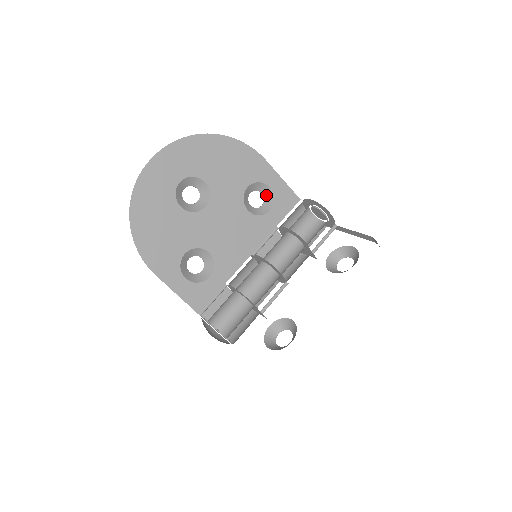
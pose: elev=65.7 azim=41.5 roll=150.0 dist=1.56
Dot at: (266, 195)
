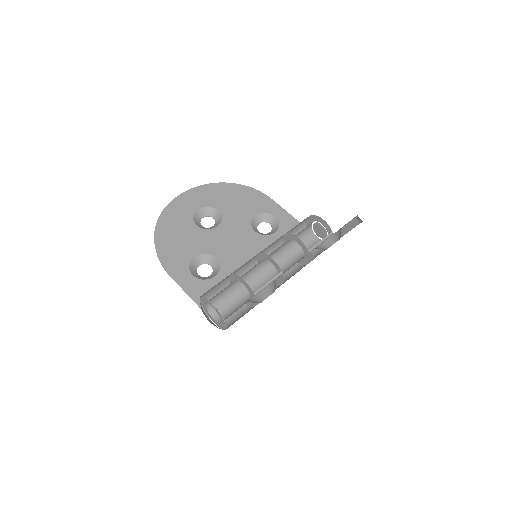
Dot at: (273, 224)
